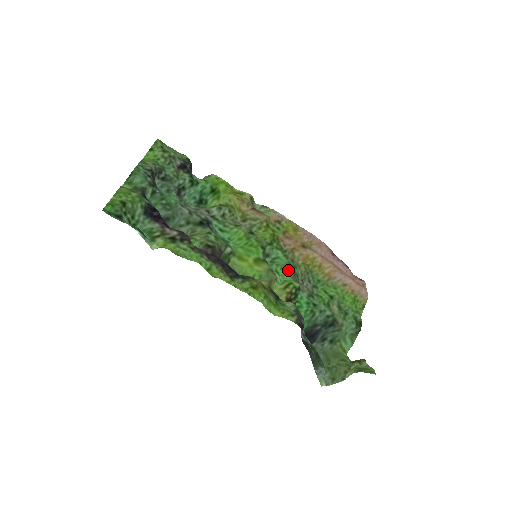
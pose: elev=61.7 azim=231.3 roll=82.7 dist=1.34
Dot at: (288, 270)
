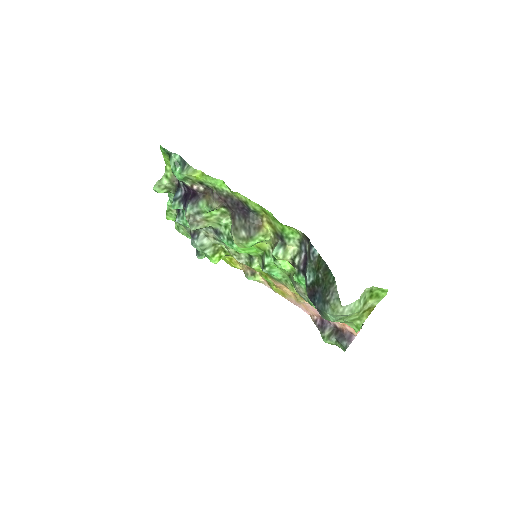
Dot at: (284, 271)
